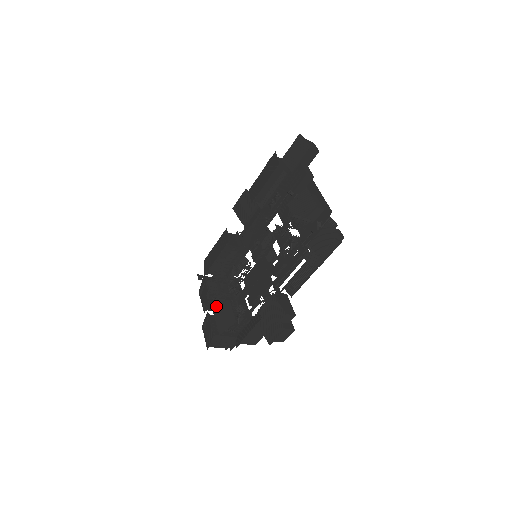
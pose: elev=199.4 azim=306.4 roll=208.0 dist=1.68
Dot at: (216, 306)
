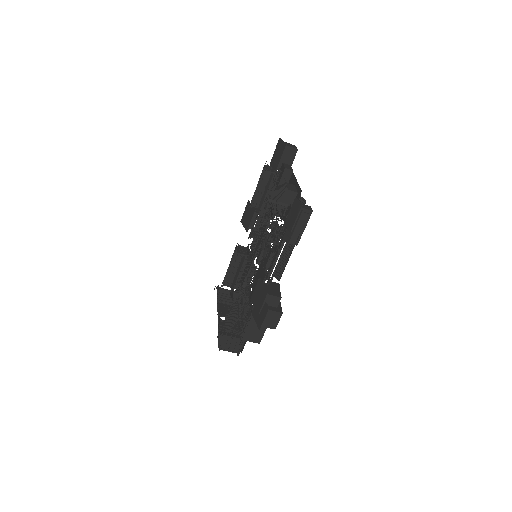
Dot at: occluded
